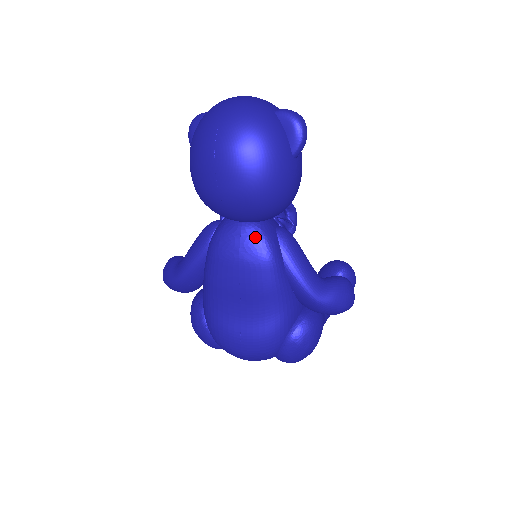
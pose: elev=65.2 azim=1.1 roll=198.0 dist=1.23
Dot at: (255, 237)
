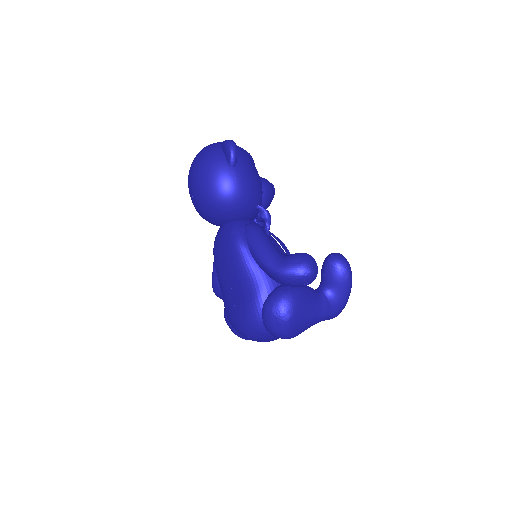
Dot at: (227, 231)
